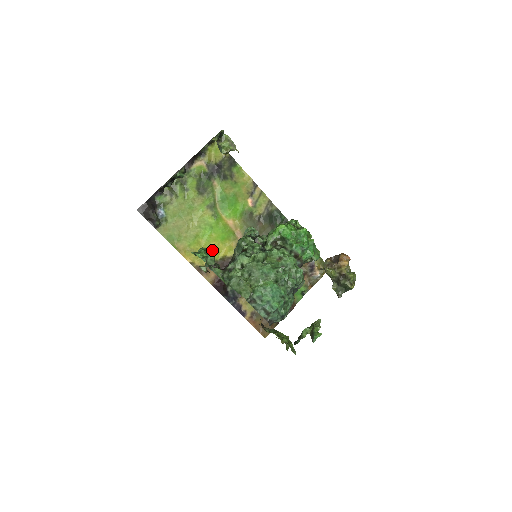
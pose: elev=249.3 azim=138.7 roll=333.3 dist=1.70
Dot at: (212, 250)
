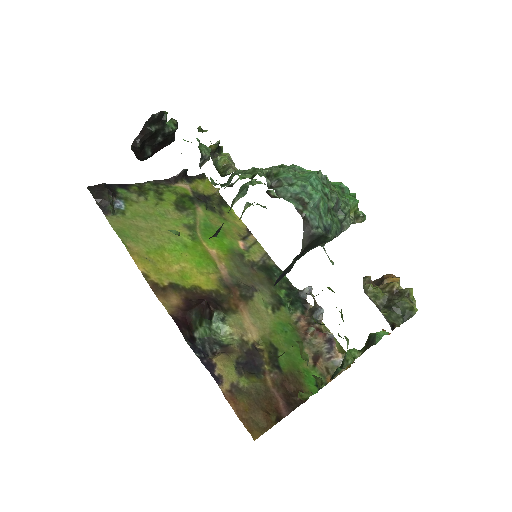
Dot at: (180, 272)
